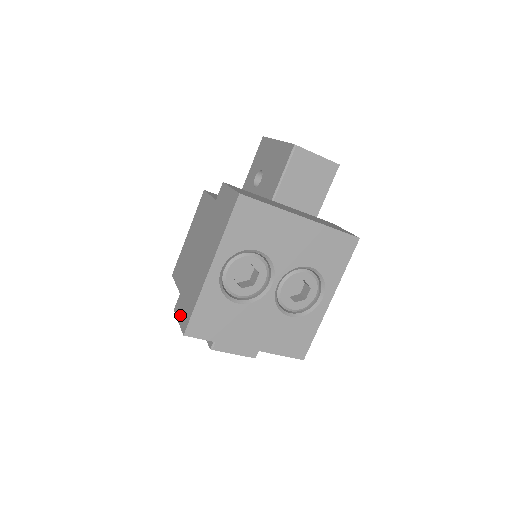
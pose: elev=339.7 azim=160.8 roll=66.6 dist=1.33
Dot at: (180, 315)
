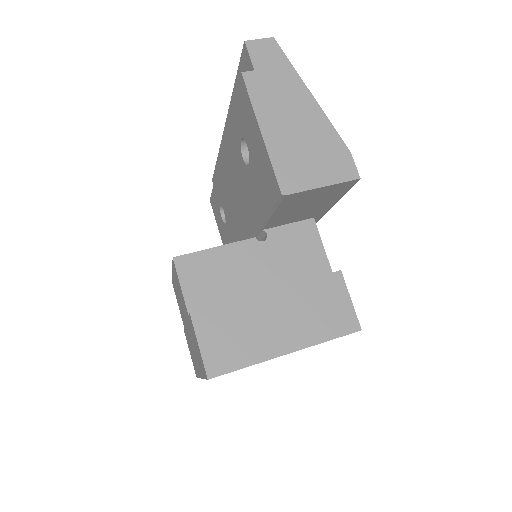
Dot at: occluded
